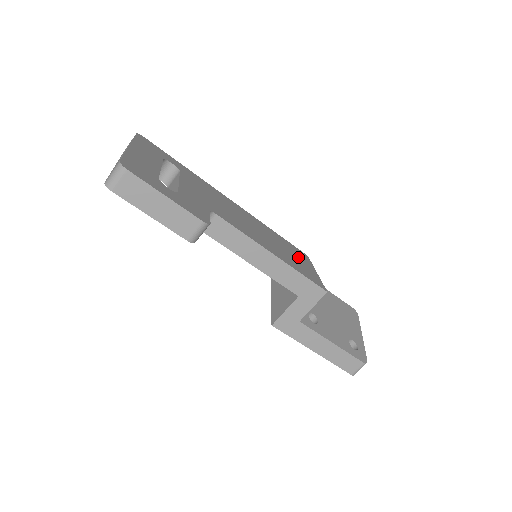
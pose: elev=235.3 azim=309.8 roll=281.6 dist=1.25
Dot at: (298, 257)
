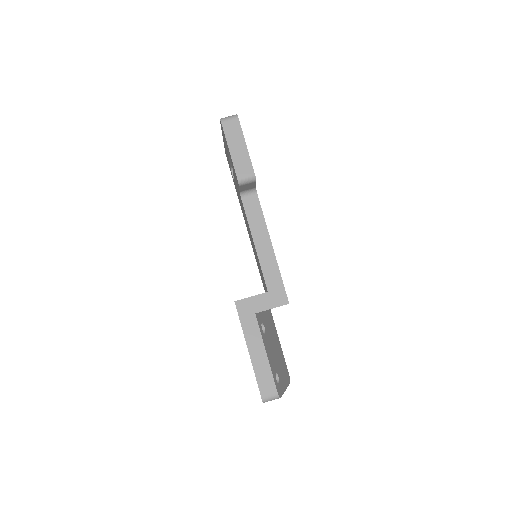
Dot at: occluded
